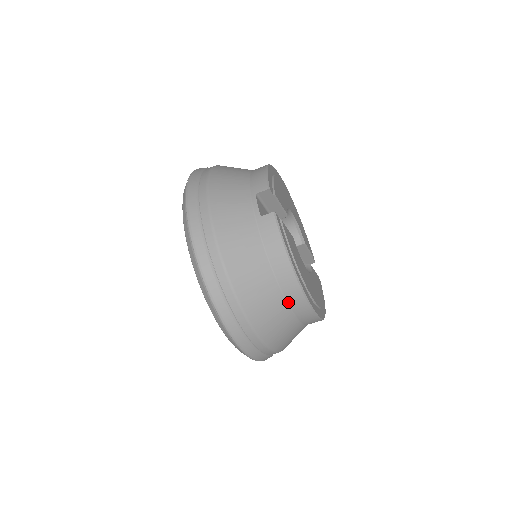
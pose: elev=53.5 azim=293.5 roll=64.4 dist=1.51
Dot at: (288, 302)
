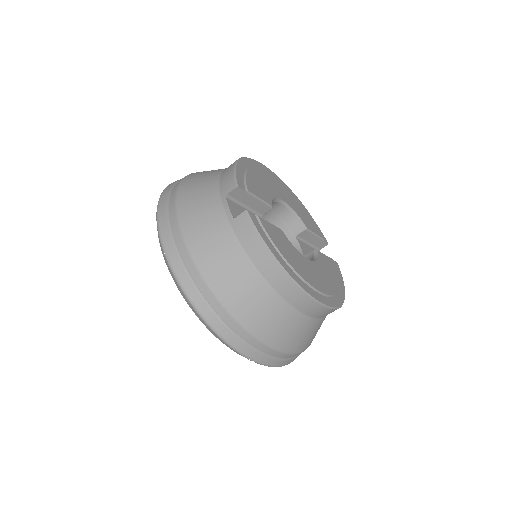
Dot at: (288, 301)
